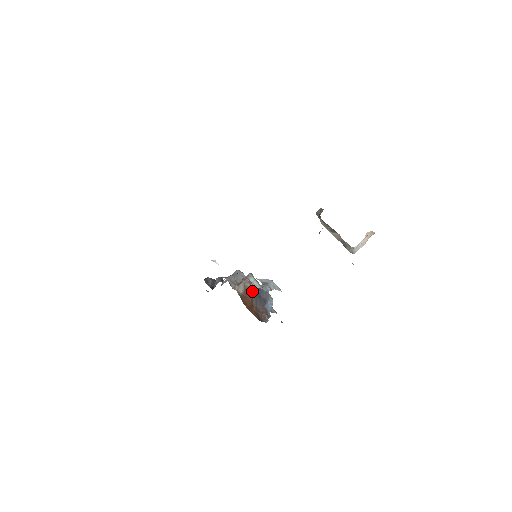
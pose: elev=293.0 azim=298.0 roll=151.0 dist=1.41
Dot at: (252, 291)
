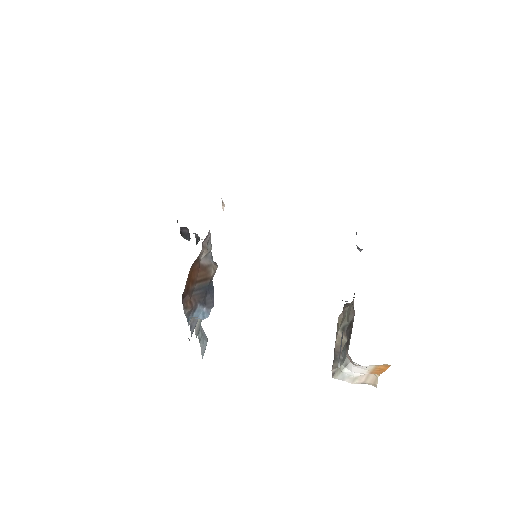
Dot at: (208, 279)
